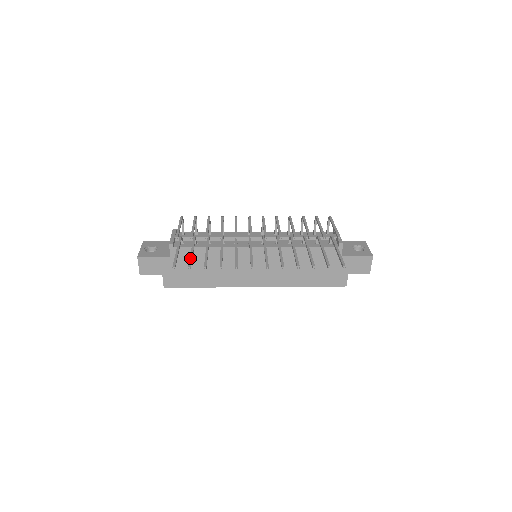
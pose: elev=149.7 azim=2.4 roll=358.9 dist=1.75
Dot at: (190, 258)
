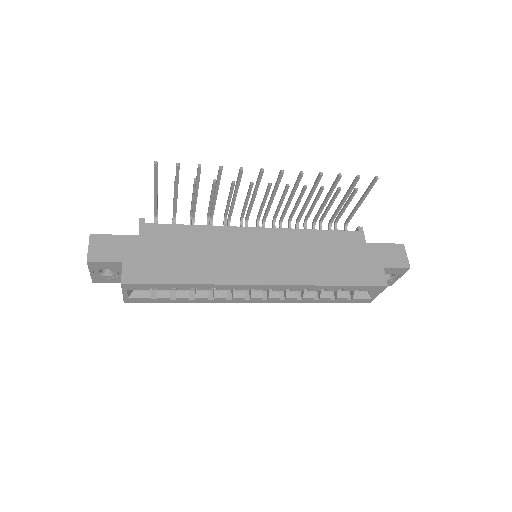
Dot at: (176, 178)
